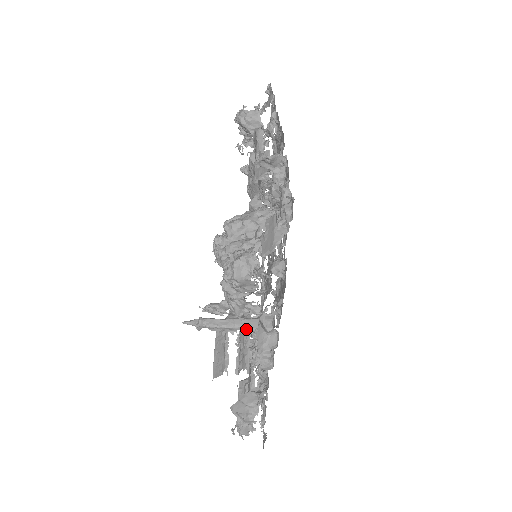
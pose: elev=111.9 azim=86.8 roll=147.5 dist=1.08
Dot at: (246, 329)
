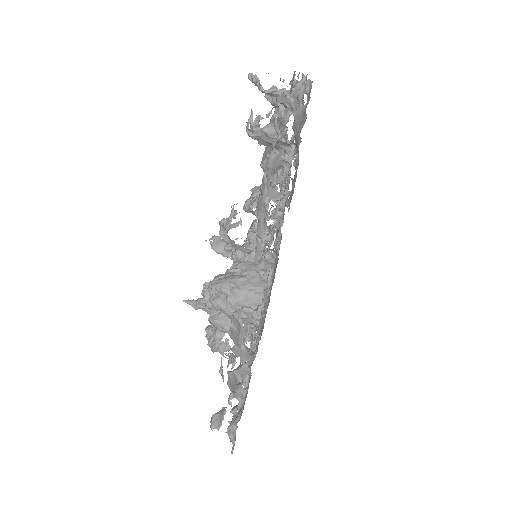
Dot at: occluded
